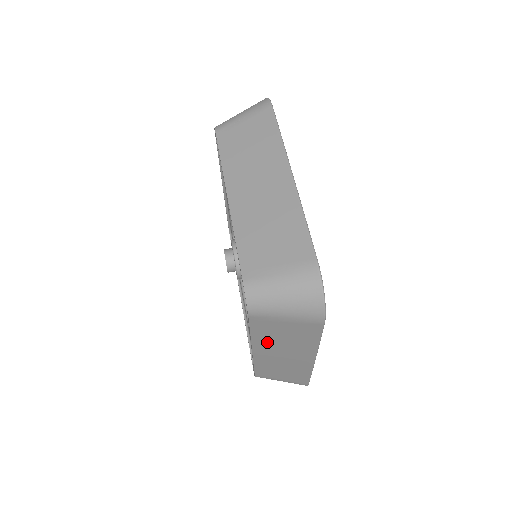
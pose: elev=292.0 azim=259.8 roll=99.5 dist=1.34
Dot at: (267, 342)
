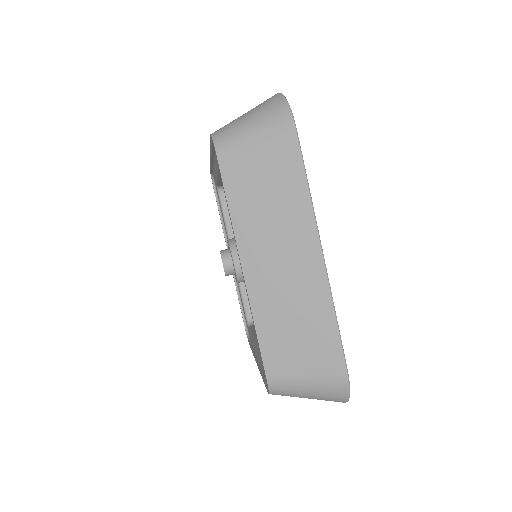
Dot at: occluded
